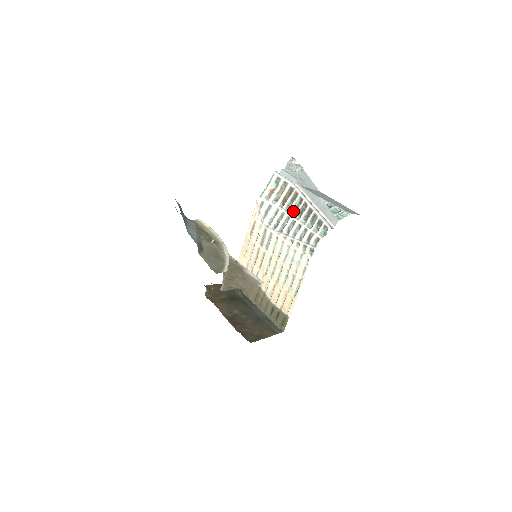
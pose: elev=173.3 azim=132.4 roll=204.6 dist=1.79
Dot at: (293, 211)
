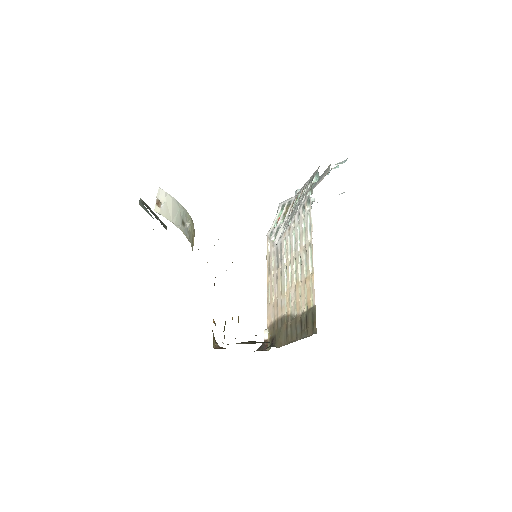
Dot at: occluded
